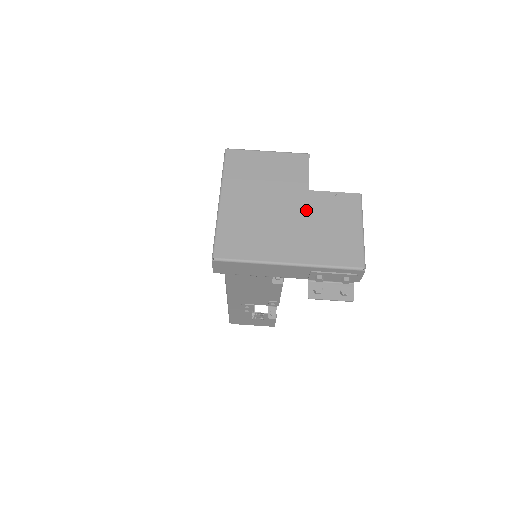
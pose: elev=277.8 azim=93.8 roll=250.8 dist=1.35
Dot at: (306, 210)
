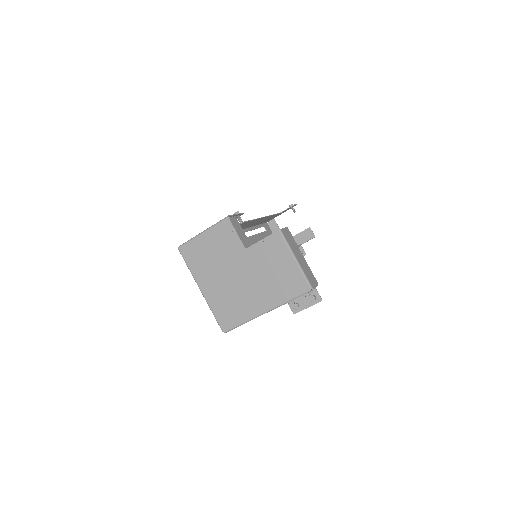
Dot at: (253, 267)
